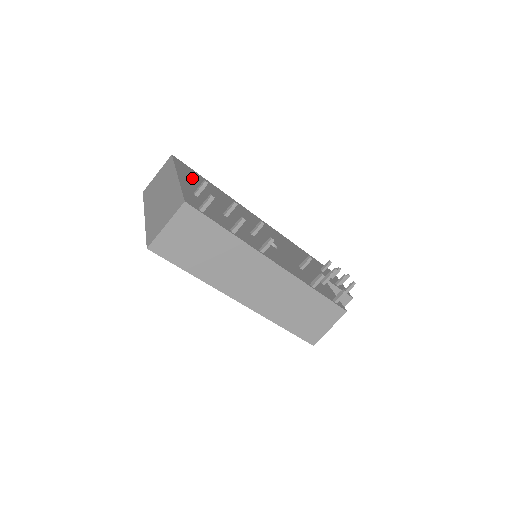
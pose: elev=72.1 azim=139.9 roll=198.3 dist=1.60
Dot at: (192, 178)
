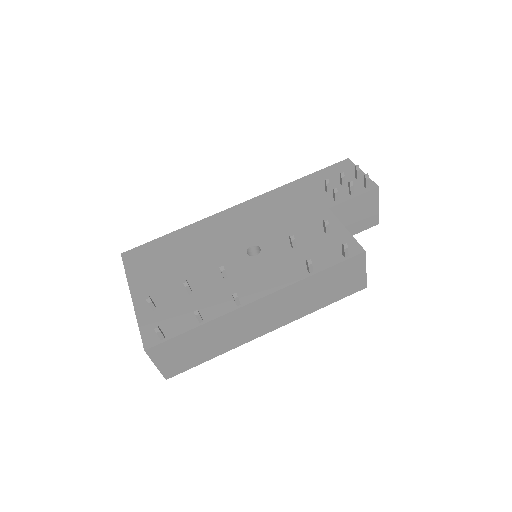
Dot at: (147, 270)
